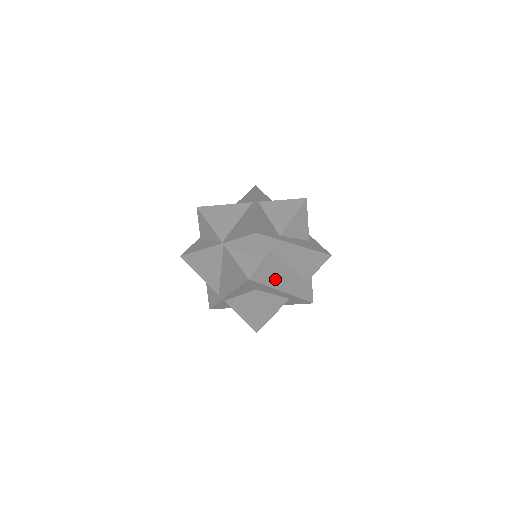
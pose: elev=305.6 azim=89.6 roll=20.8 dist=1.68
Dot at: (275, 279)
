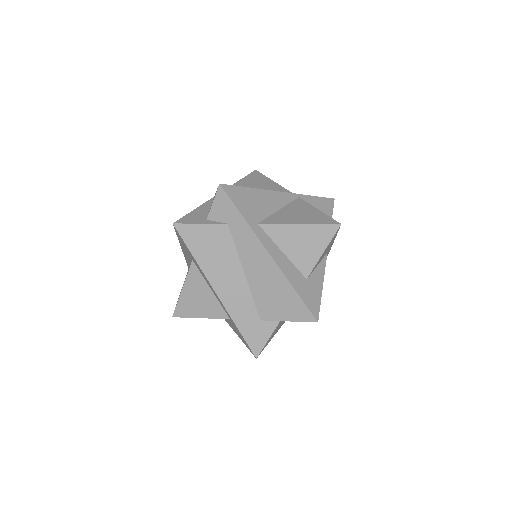
Dot at: (213, 264)
